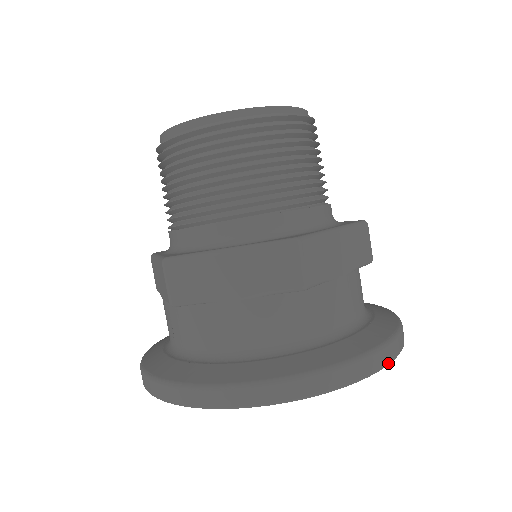
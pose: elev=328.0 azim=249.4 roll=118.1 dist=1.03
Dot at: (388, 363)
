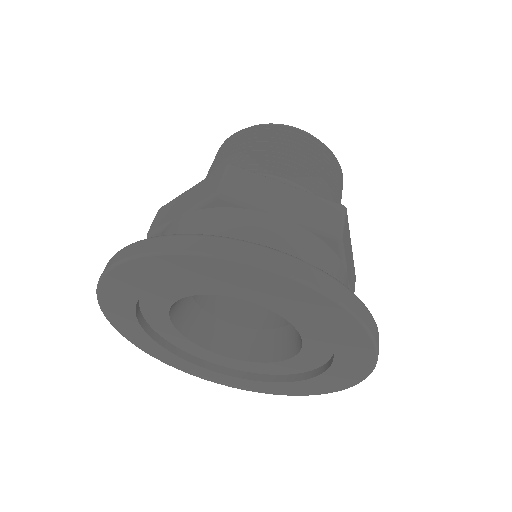
Dot at: (267, 265)
